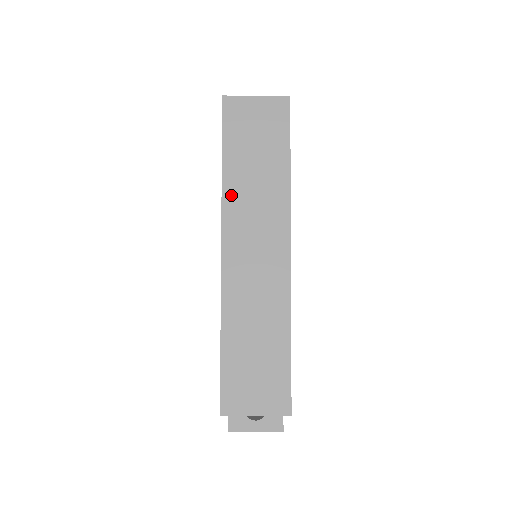
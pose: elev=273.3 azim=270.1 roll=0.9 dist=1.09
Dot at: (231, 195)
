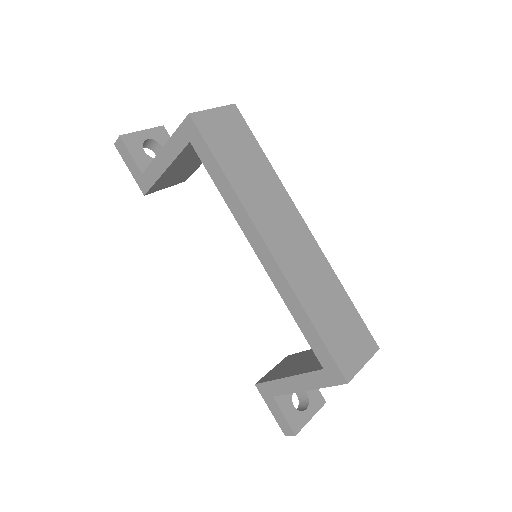
Dot at: (246, 197)
